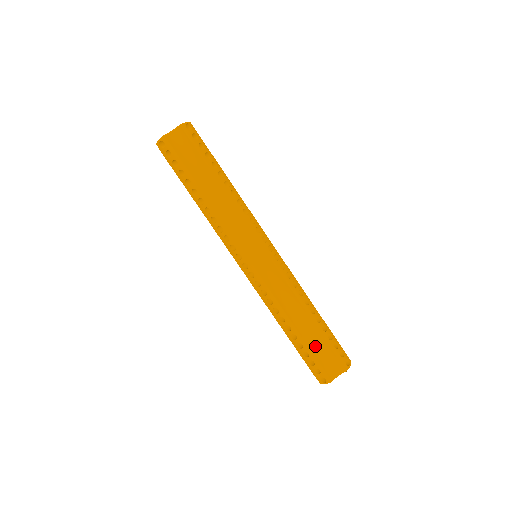
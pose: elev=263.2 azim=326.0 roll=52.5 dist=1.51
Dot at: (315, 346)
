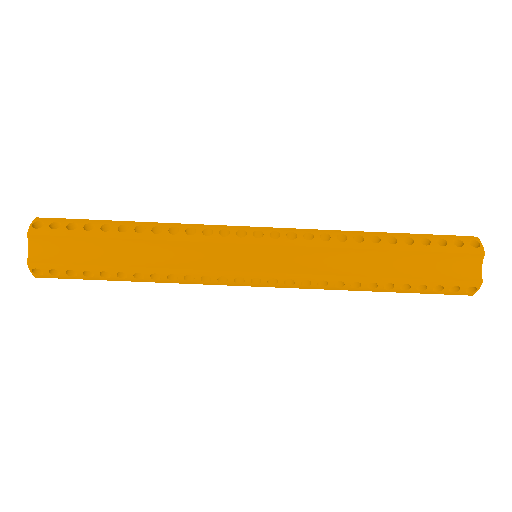
Dot at: (421, 269)
